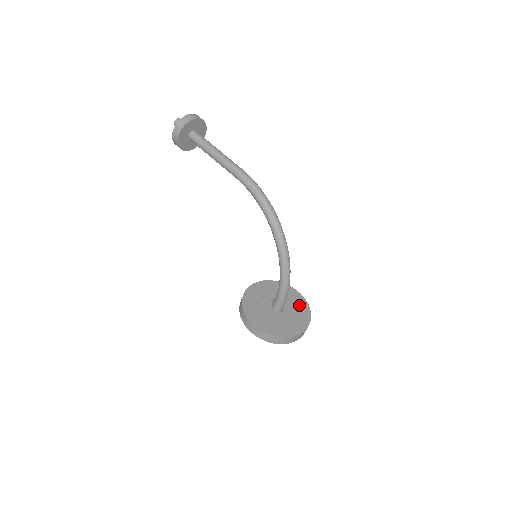
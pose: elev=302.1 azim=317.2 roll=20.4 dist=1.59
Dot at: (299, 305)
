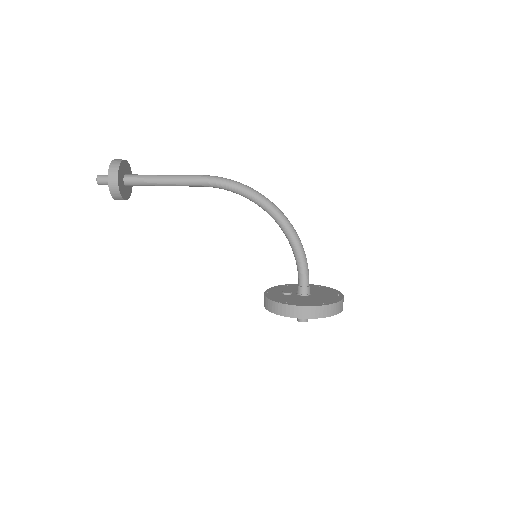
Dot at: (314, 288)
